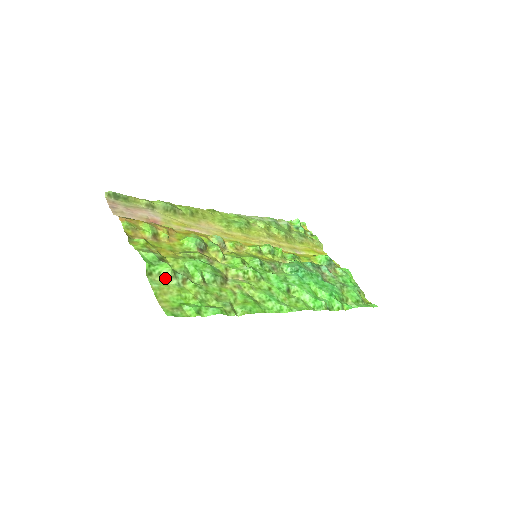
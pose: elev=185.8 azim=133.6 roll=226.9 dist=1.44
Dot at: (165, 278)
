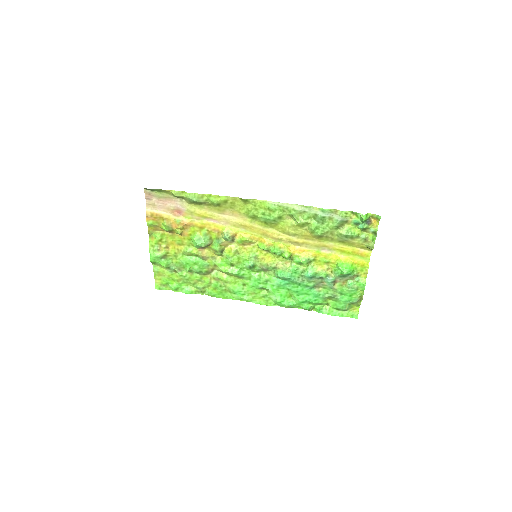
Dot at: (163, 267)
